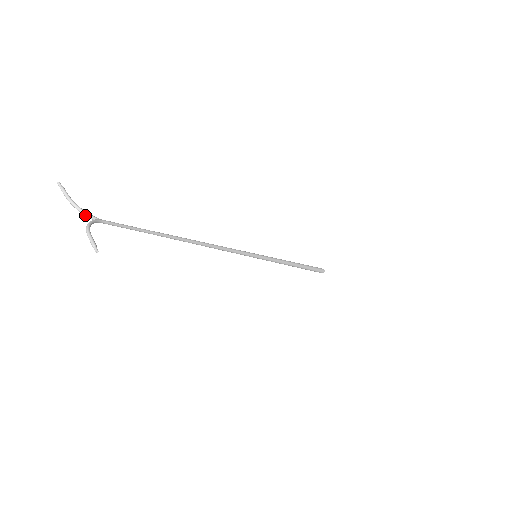
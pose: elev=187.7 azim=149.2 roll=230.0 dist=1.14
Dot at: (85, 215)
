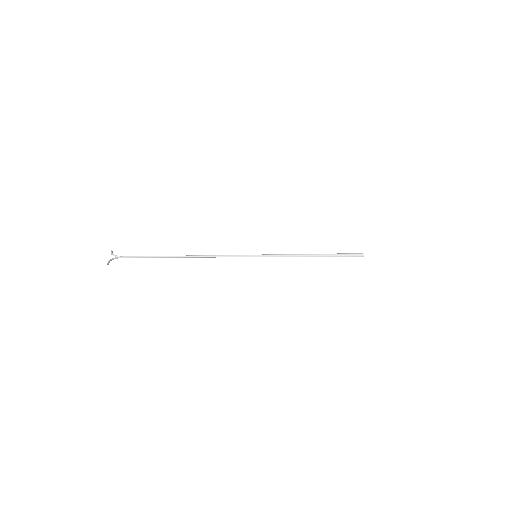
Dot at: (116, 257)
